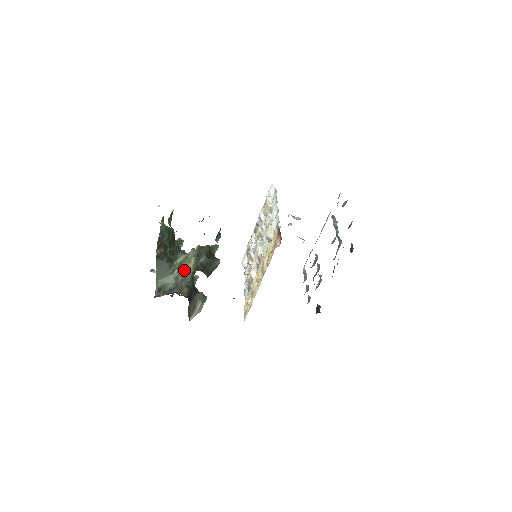
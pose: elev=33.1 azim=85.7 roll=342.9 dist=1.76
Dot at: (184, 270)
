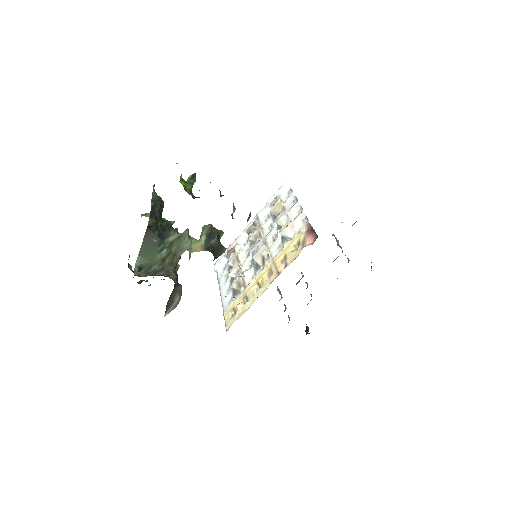
Dot at: (173, 252)
